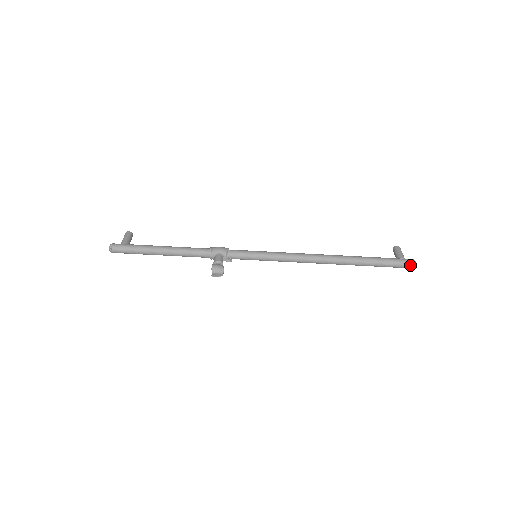
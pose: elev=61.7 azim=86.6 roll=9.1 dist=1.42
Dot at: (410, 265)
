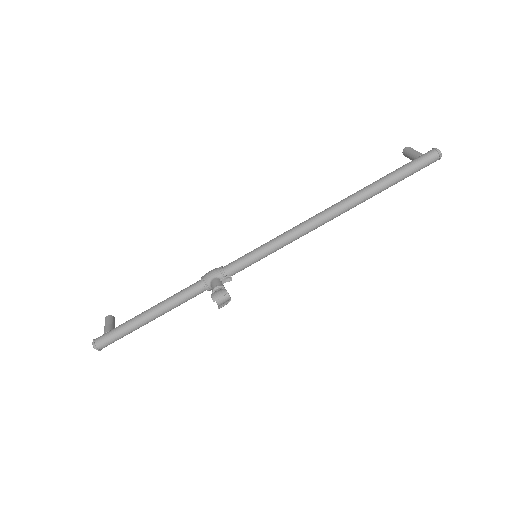
Dot at: (434, 157)
